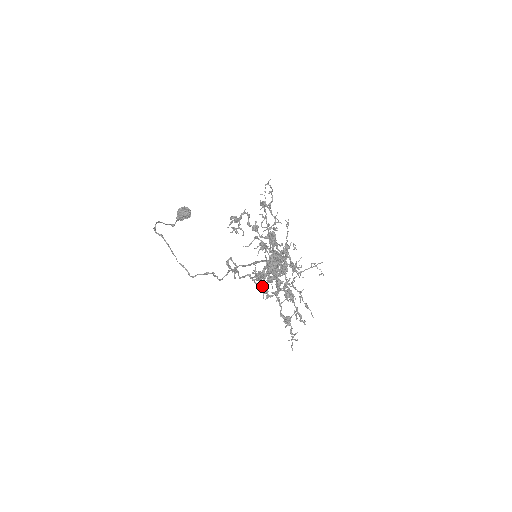
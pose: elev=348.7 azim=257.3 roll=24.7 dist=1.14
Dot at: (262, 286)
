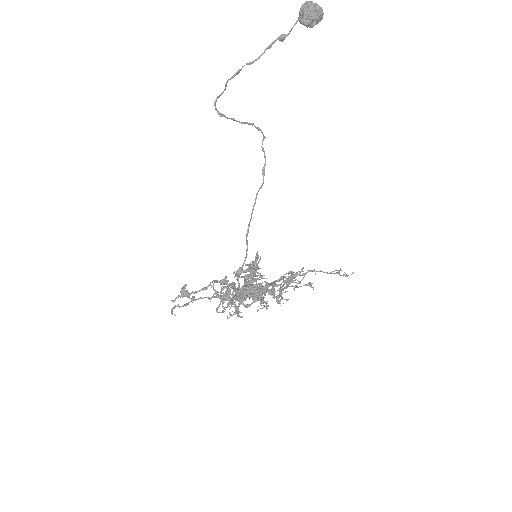
Dot at: (231, 295)
